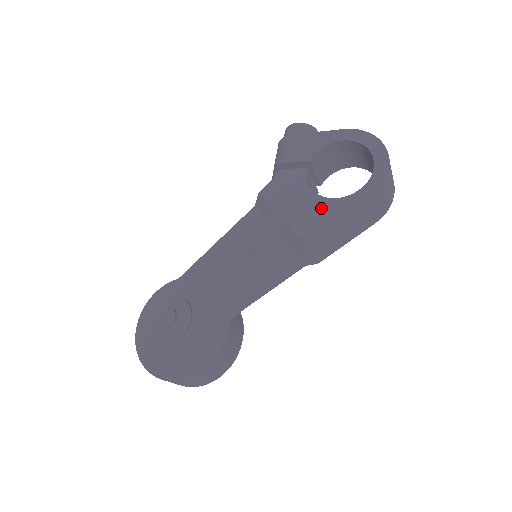
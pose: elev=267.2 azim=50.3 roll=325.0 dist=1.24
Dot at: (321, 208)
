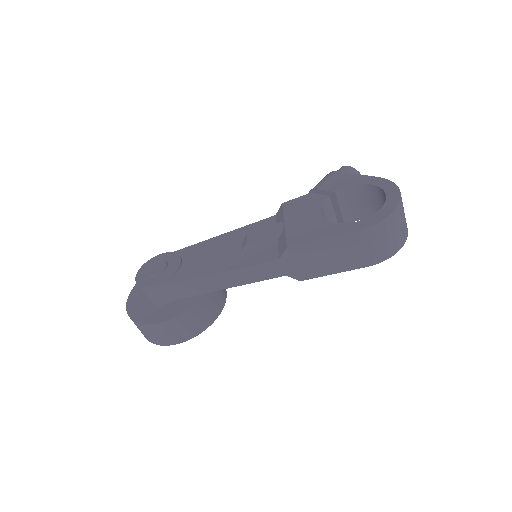
Dot at: (317, 226)
